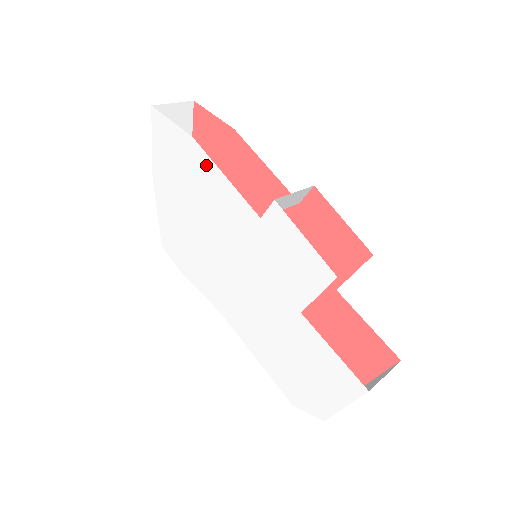
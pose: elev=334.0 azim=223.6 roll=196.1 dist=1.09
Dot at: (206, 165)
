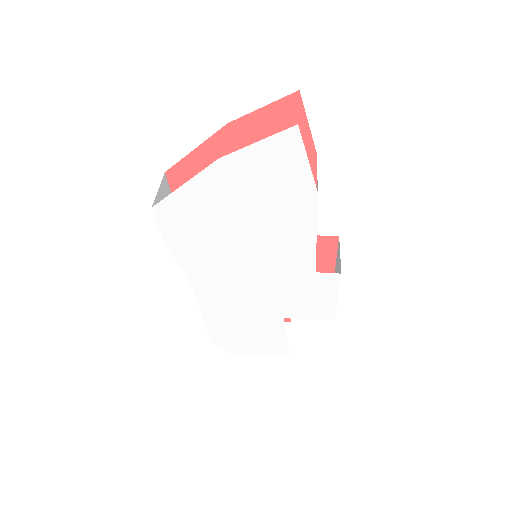
Dot at: (306, 216)
